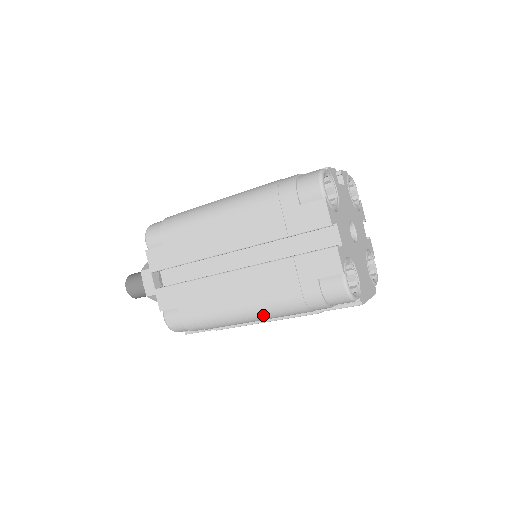
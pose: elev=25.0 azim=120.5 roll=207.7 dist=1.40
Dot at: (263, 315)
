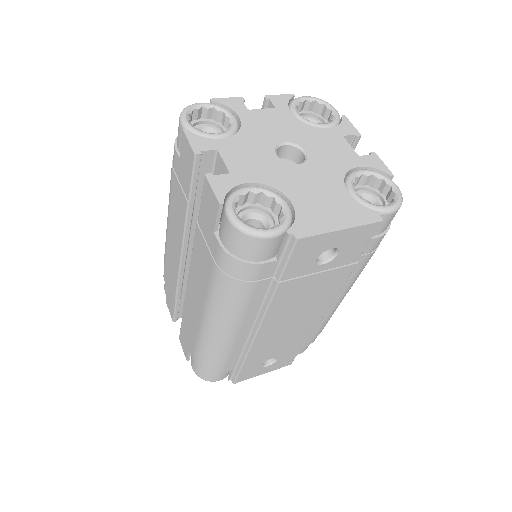
Dot at: (221, 317)
